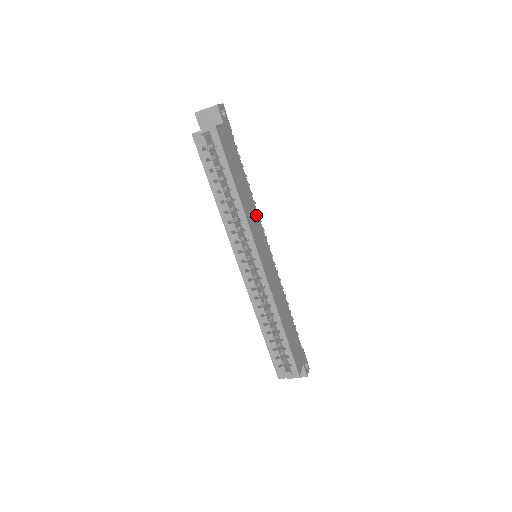
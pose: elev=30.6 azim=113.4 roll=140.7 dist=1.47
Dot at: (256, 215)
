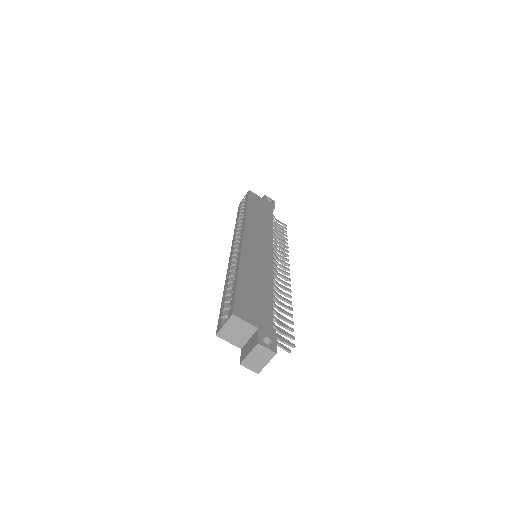
Dot at: (268, 234)
